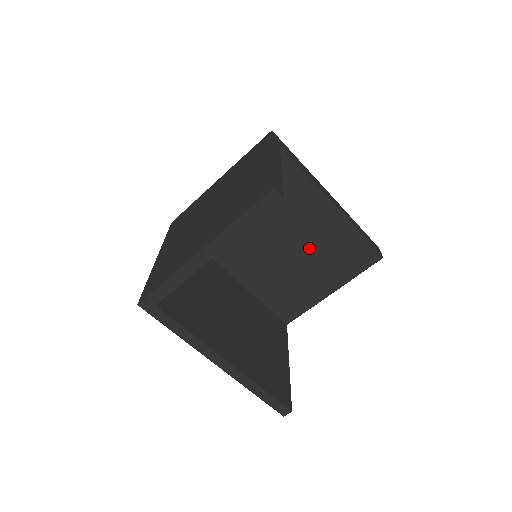
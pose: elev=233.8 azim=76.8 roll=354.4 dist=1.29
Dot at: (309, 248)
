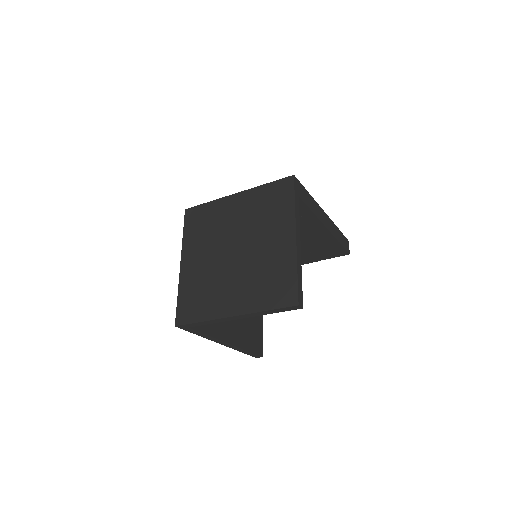
Dot at: occluded
